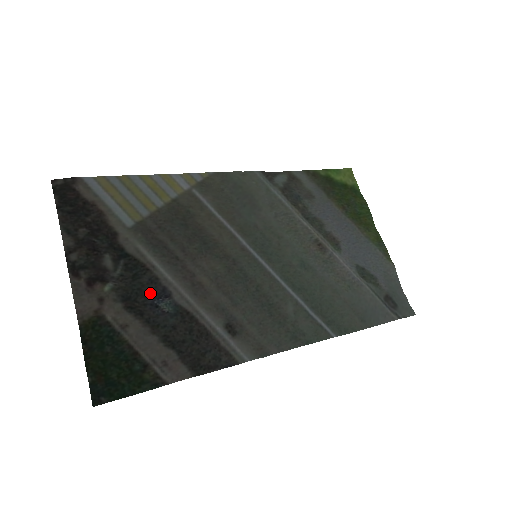
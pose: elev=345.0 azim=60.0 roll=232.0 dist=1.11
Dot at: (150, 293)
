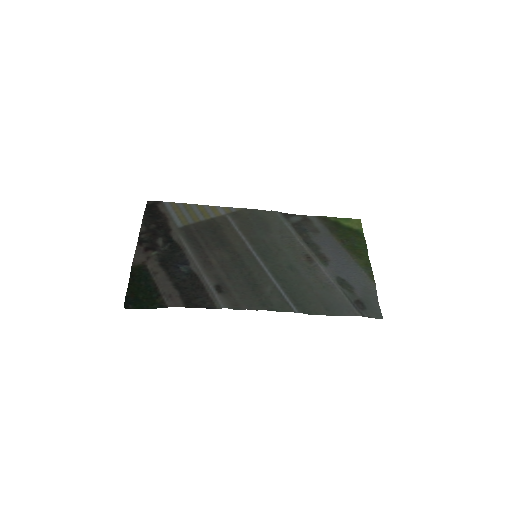
Dot at: (177, 261)
